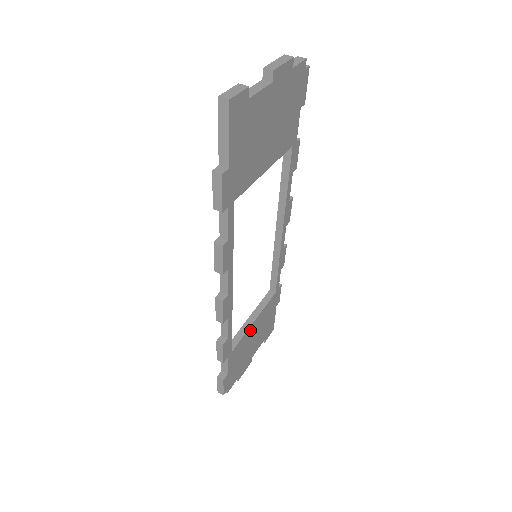
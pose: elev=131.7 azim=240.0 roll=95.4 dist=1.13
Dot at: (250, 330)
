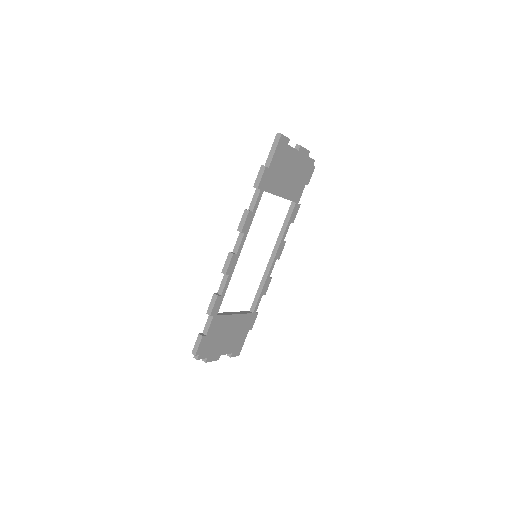
Dot at: (231, 319)
